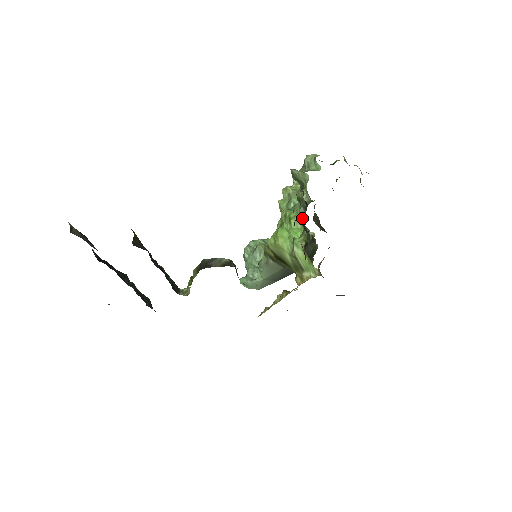
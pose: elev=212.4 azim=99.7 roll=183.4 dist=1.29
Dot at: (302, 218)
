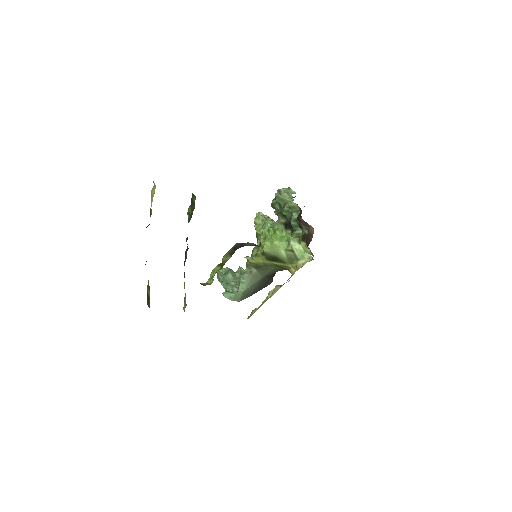
Dot at: occluded
